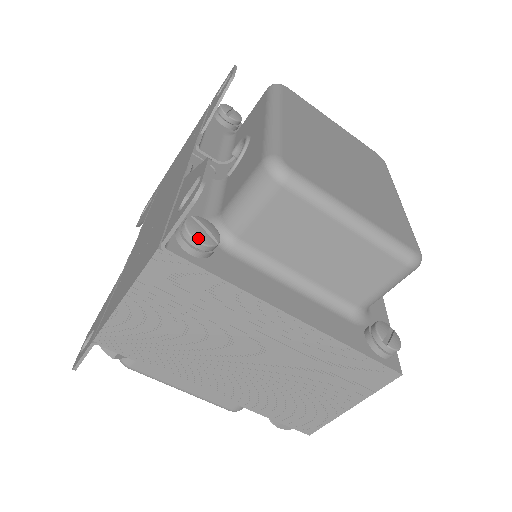
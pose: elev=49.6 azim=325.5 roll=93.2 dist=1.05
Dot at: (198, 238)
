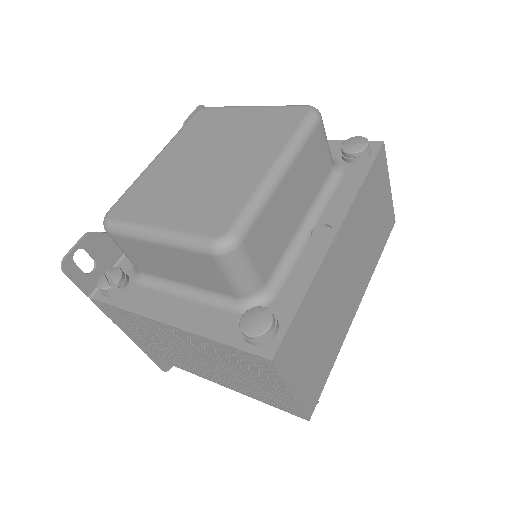
Dot at: (100, 286)
